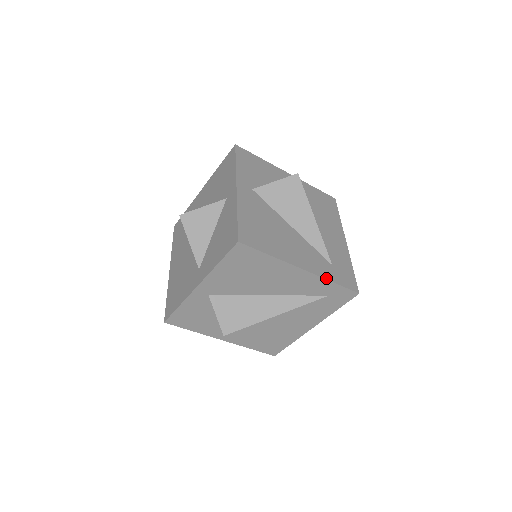
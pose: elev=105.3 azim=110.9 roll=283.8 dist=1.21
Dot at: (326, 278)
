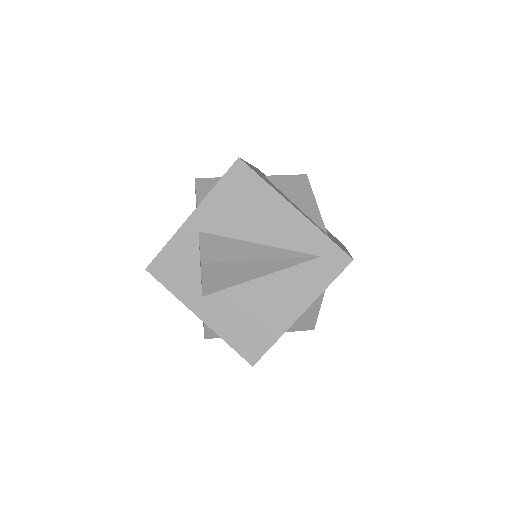
Dot at: (318, 228)
